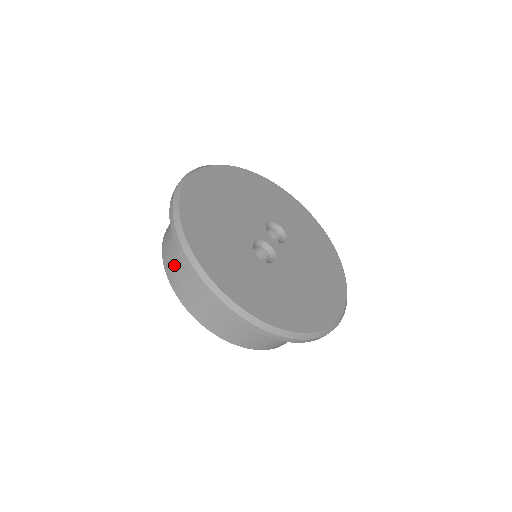
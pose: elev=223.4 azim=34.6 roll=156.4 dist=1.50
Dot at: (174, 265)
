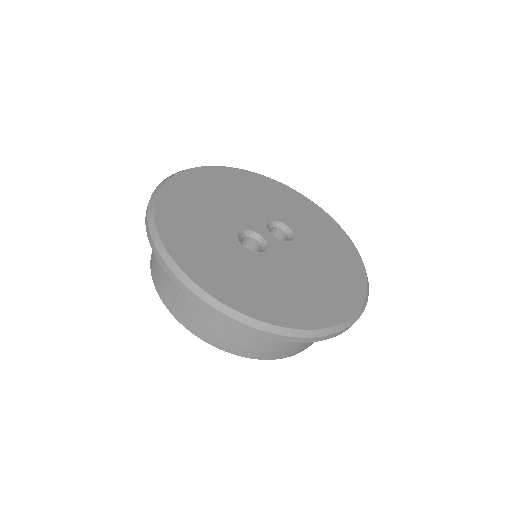
Dot at: occluded
